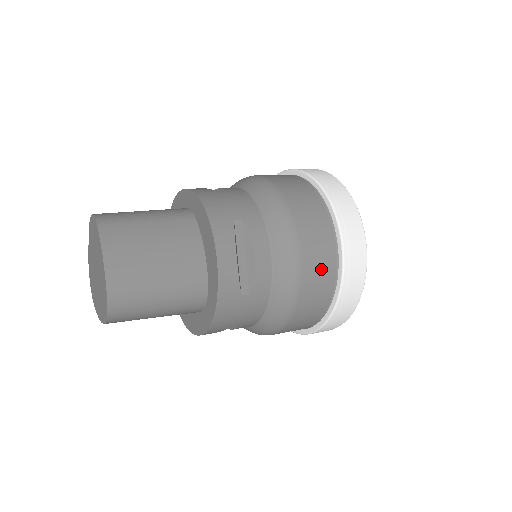
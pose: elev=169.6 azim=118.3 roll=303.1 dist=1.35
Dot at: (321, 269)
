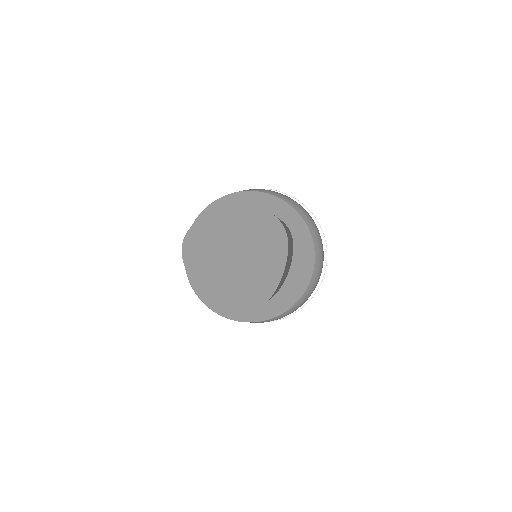
Dot at: occluded
